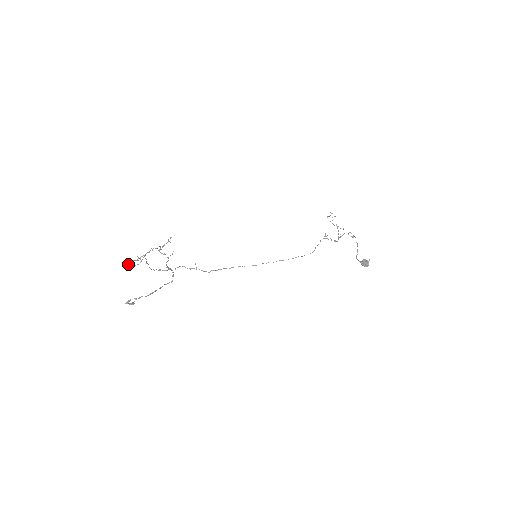
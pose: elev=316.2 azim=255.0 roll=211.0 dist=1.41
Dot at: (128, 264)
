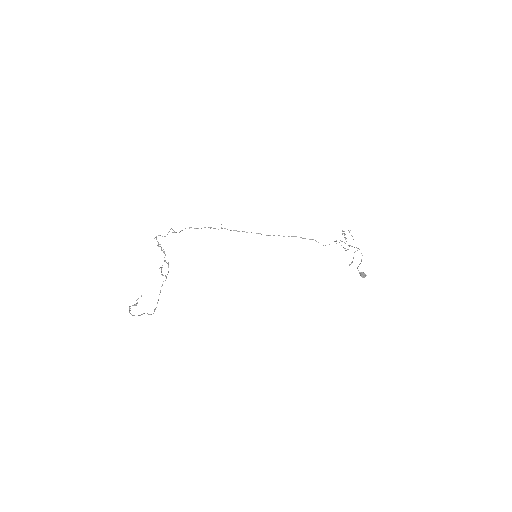
Dot at: (156, 237)
